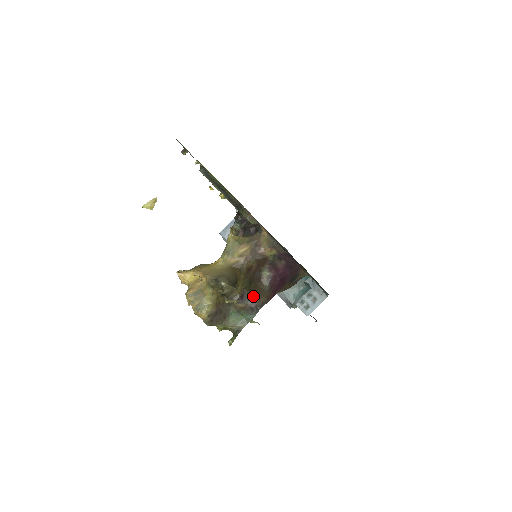
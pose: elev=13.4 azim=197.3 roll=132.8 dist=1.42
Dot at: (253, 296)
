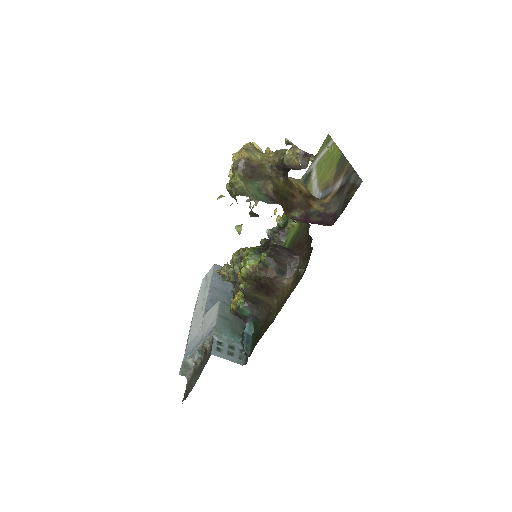
Dot at: (280, 200)
